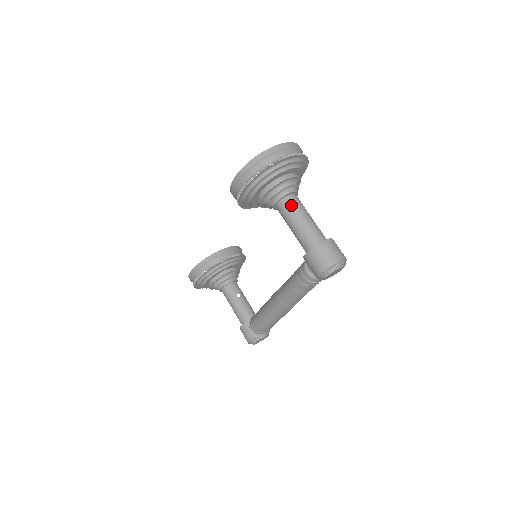
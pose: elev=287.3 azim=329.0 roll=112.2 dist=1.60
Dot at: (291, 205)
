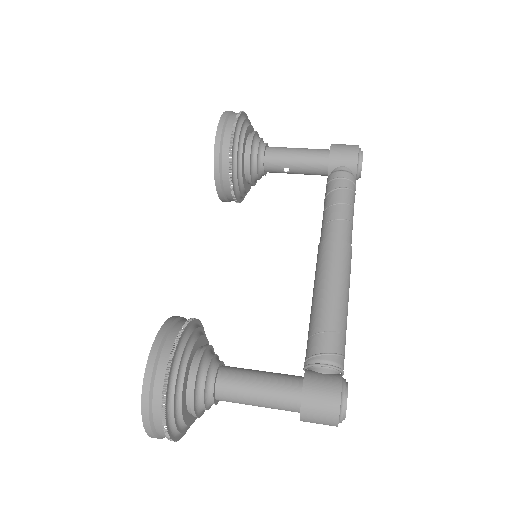
Dot at: (279, 147)
